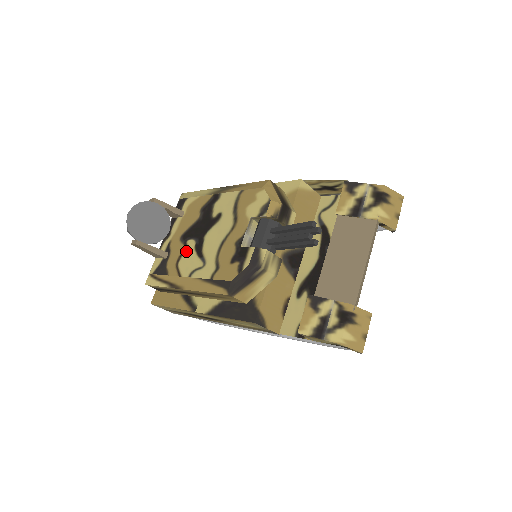
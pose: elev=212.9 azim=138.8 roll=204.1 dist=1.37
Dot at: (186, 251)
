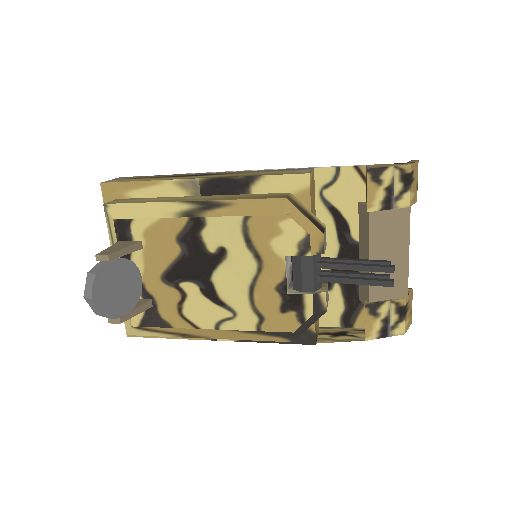
Dot at: (187, 298)
